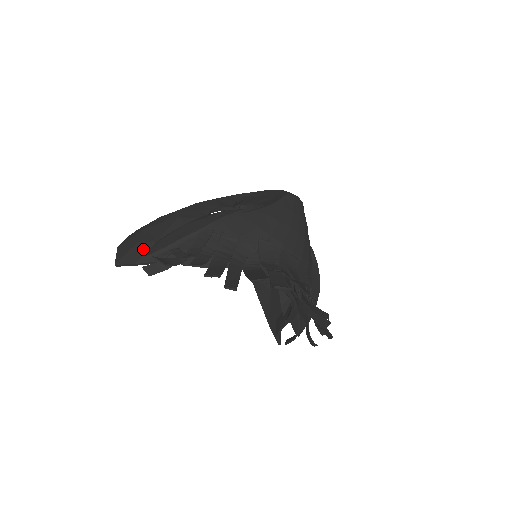
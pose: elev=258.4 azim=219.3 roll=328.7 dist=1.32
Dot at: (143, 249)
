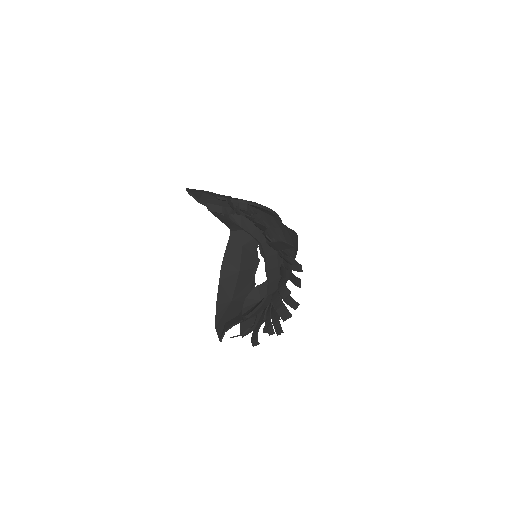
Dot at: (207, 197)
